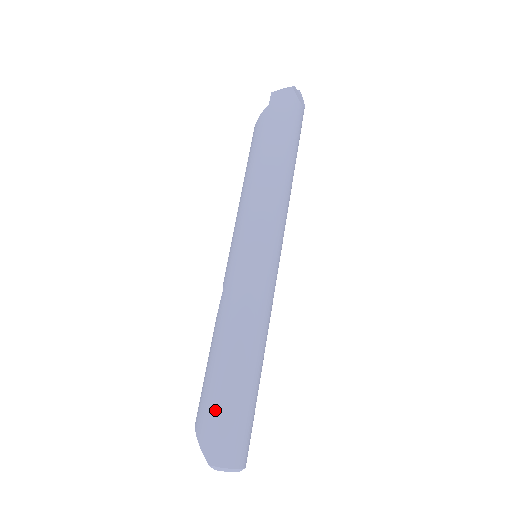
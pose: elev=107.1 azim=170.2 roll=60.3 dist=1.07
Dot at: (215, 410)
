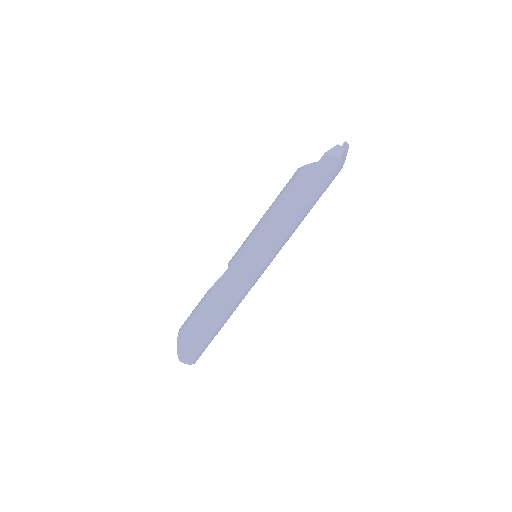
Dot at: (193, 335)
